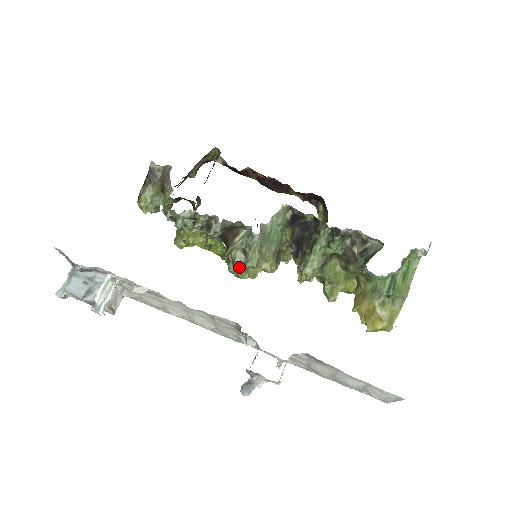
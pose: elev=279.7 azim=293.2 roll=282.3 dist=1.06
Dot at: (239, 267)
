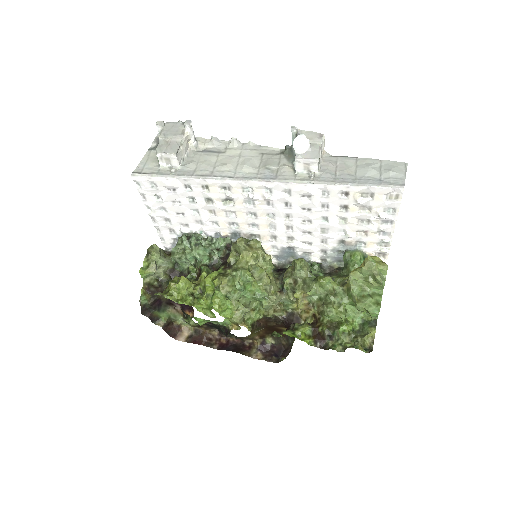
Dot at: (246, 243)
